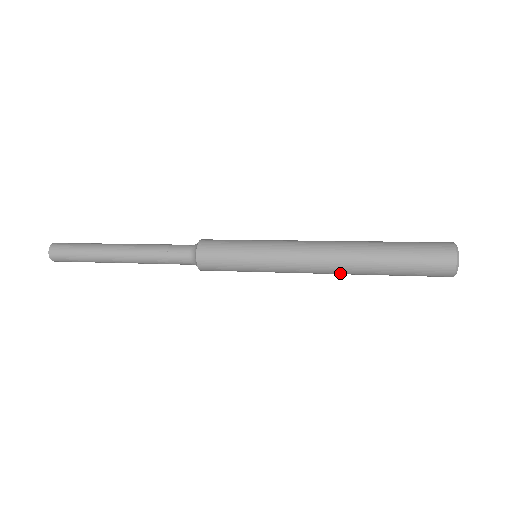
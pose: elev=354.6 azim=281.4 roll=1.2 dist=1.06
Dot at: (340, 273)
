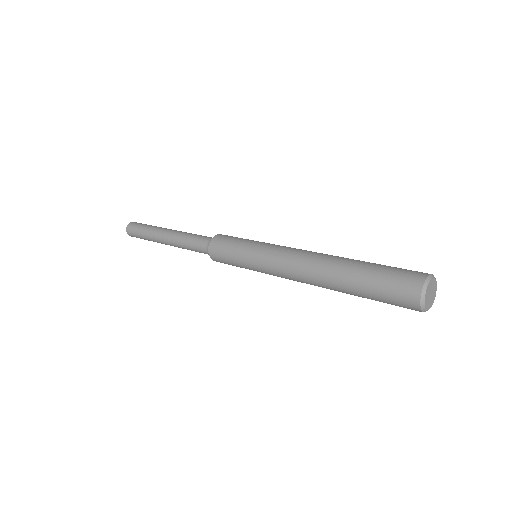
Dot at: occluded
